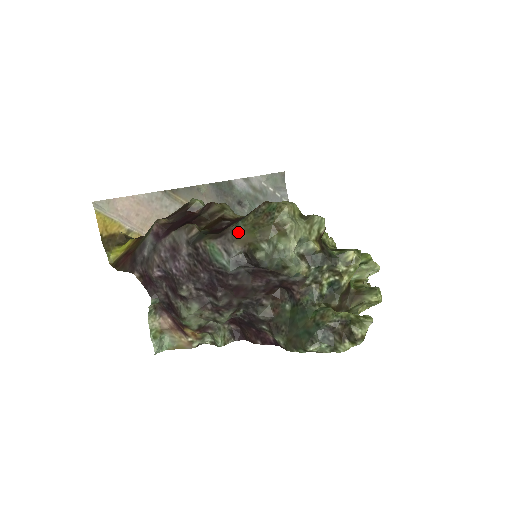
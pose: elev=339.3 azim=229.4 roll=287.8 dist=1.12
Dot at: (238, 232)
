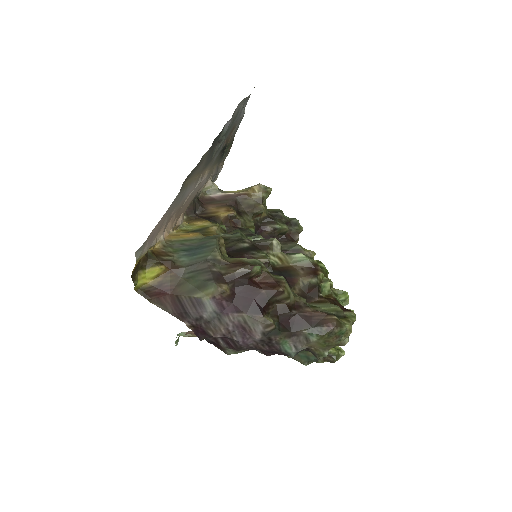
Dot at: (311, 341)
